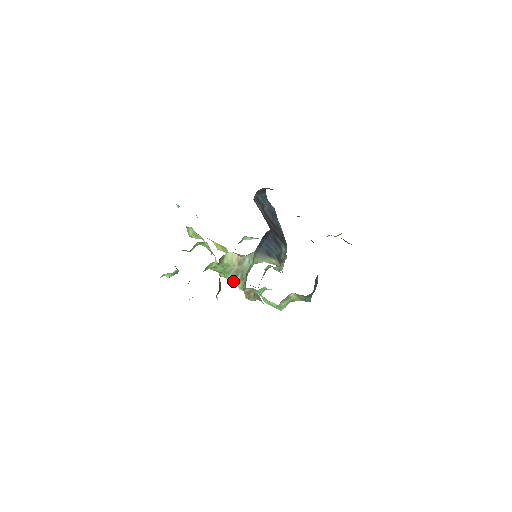
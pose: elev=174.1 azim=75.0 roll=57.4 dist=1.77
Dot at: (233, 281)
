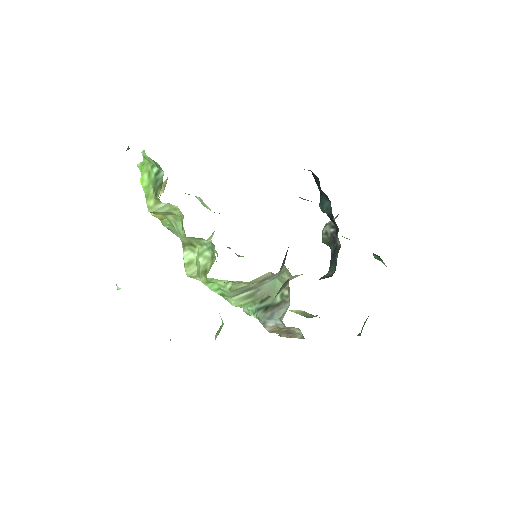
Dot at: (231, 296)
